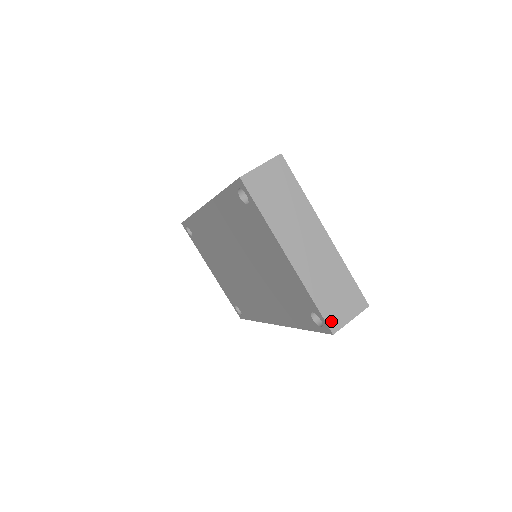
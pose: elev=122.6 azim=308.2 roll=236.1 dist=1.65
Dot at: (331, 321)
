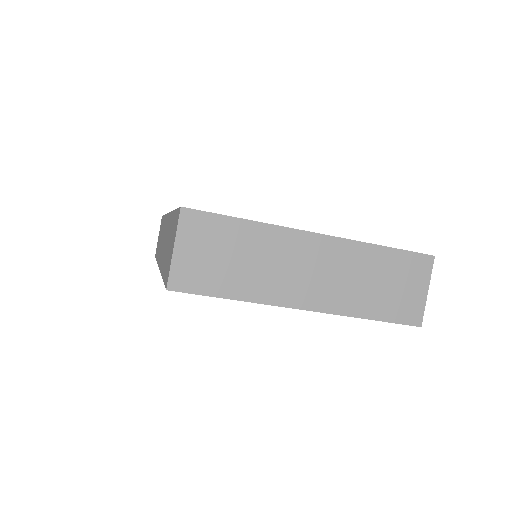
Dot at: (407, 317)
